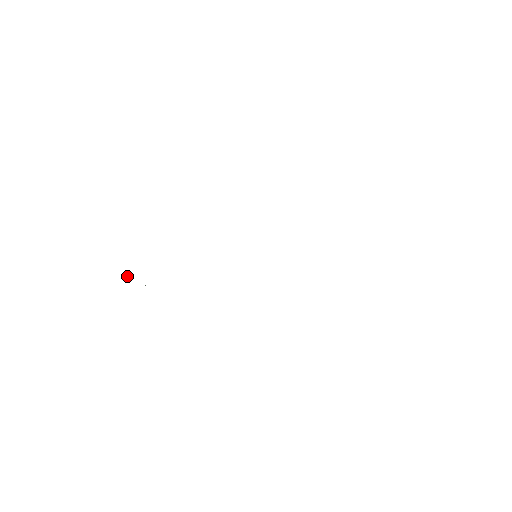
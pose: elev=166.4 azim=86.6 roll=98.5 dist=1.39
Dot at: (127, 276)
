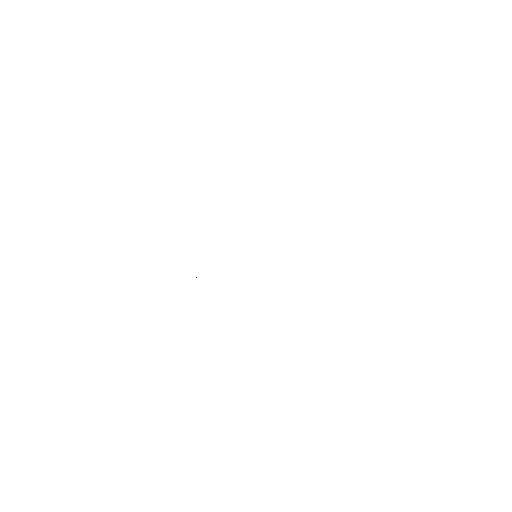
Dot at: occluded
